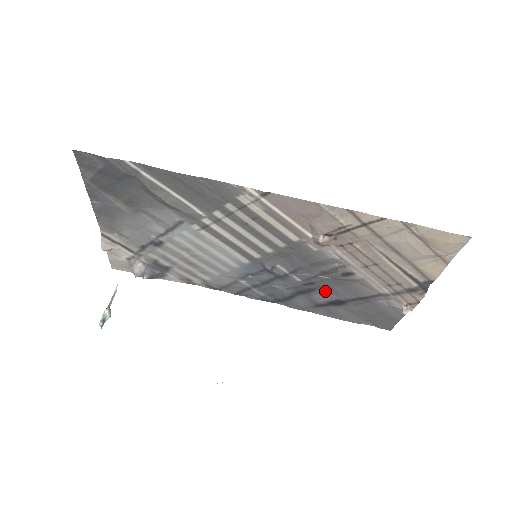
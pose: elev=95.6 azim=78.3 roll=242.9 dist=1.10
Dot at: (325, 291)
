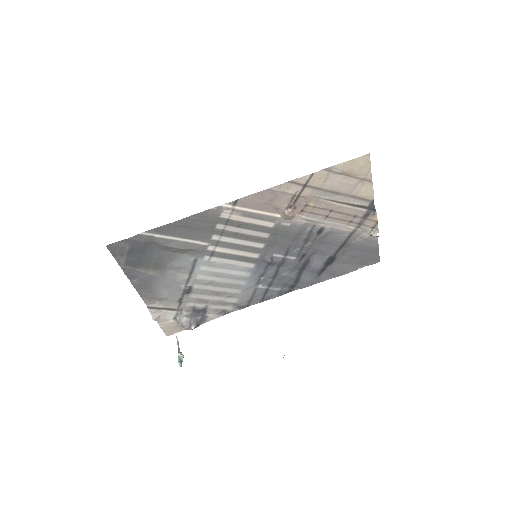
Dot at: (316, 257)
